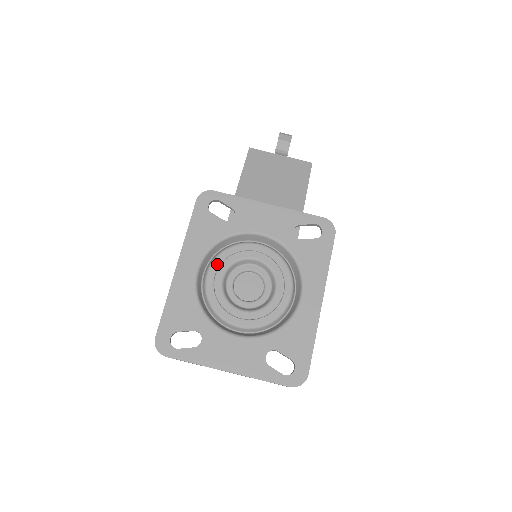
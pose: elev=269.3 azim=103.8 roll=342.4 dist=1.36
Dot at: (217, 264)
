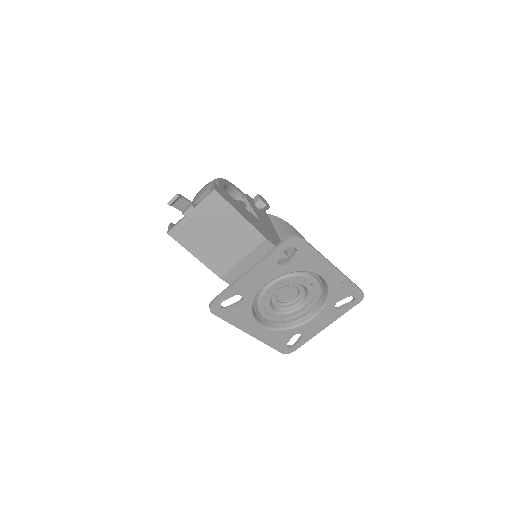
Dot at: (264, 313)
